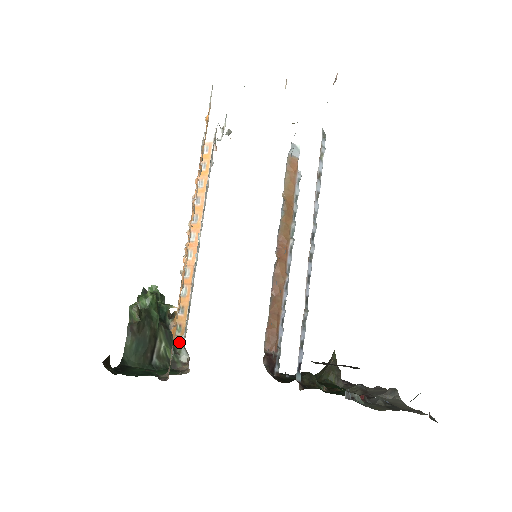
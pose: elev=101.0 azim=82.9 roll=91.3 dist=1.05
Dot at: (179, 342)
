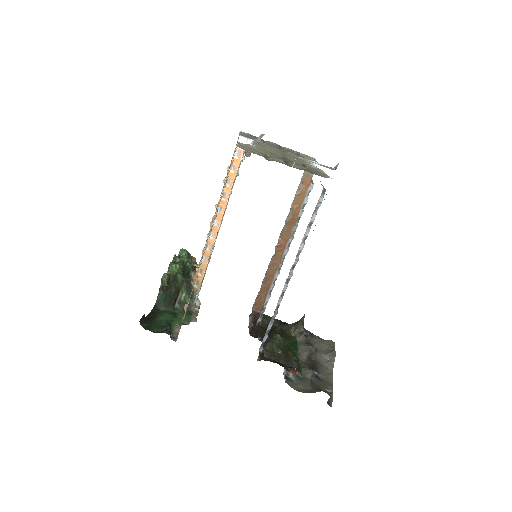
Dot at: (196, 292)
